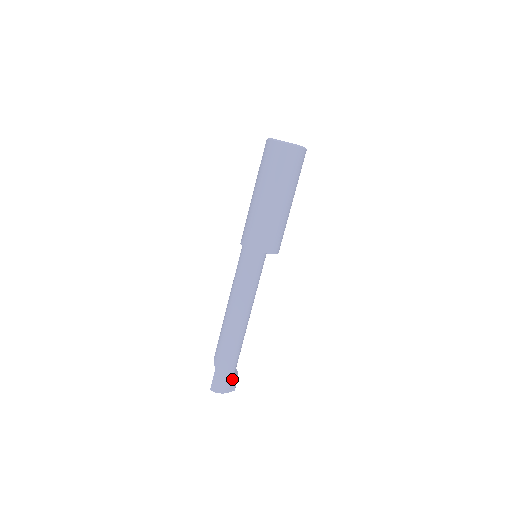
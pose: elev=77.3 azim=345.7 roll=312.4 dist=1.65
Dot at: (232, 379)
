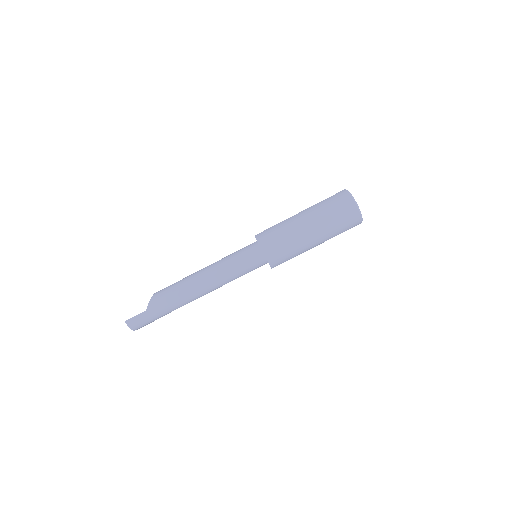
Dot at: (149, 323)
